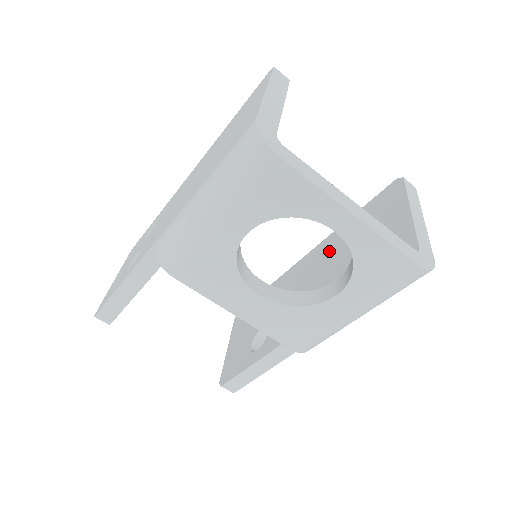
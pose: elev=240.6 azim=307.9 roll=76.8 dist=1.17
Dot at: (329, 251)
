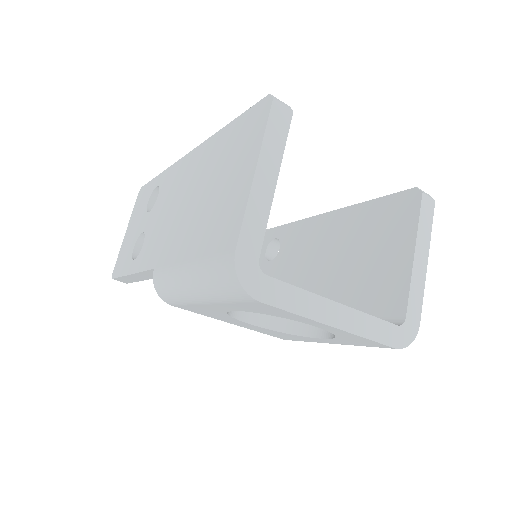
Dot at: (335, 234)
